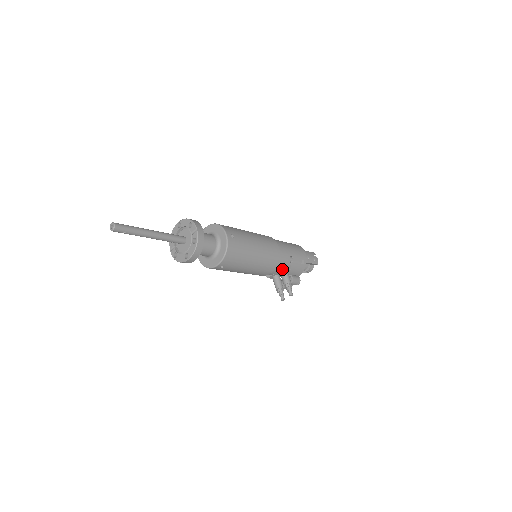
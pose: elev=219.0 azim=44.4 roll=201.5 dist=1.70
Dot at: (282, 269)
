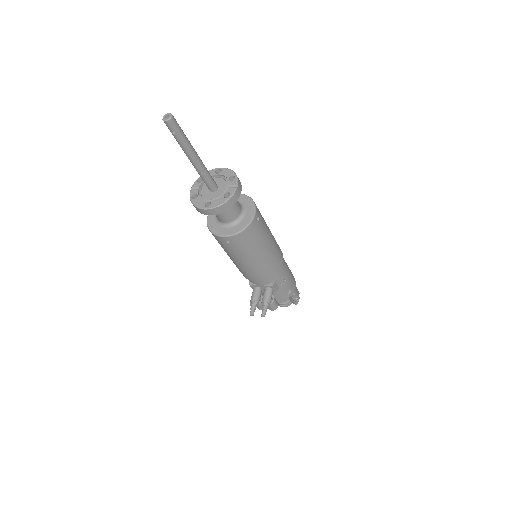
Dot at: (271, 285)
